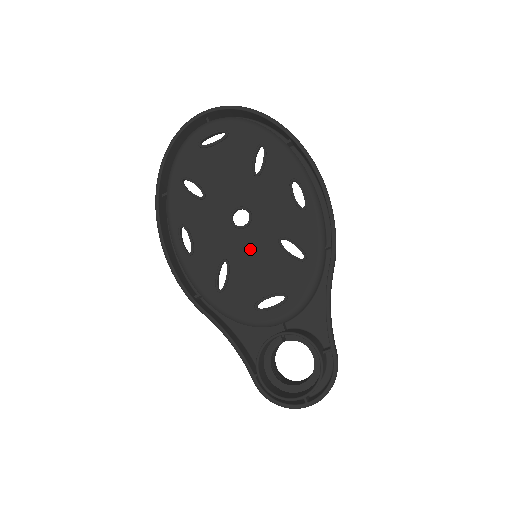
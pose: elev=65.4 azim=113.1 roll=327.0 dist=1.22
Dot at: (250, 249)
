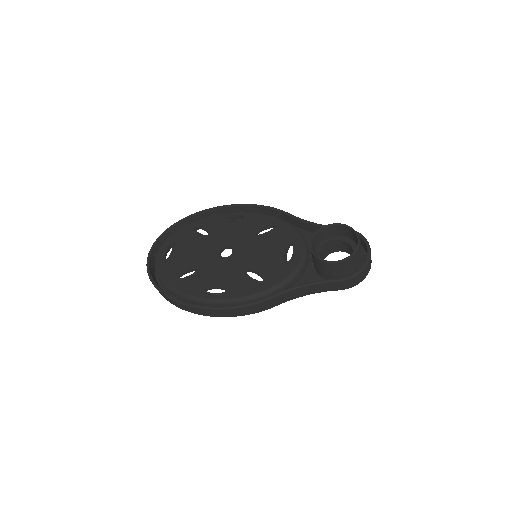
Dot at: (249, 254)
